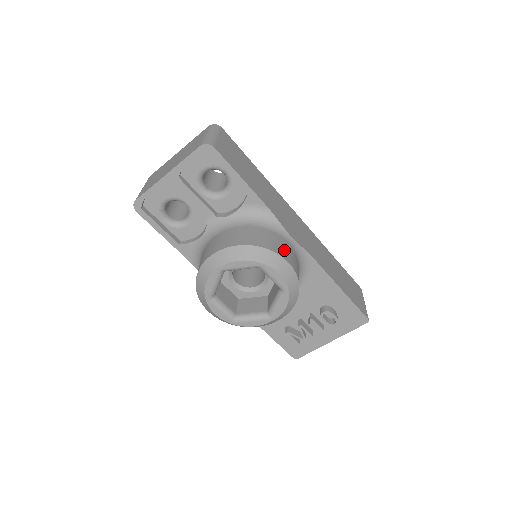
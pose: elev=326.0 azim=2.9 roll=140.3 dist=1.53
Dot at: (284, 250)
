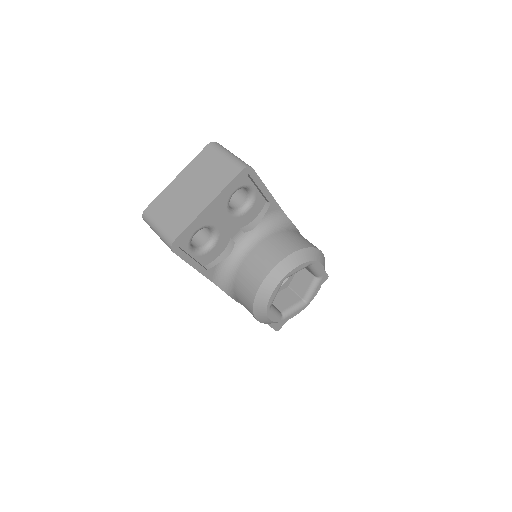
Dot at: occluded
